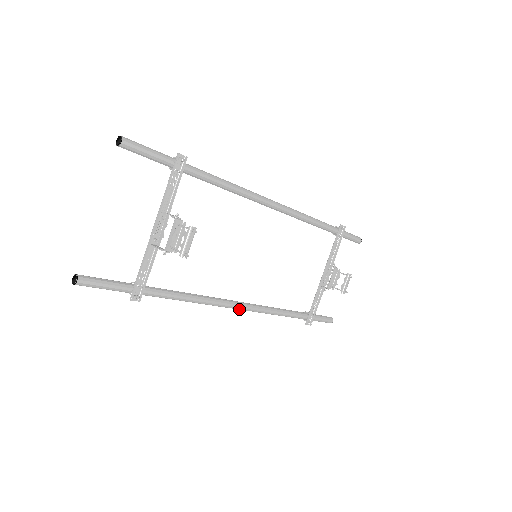
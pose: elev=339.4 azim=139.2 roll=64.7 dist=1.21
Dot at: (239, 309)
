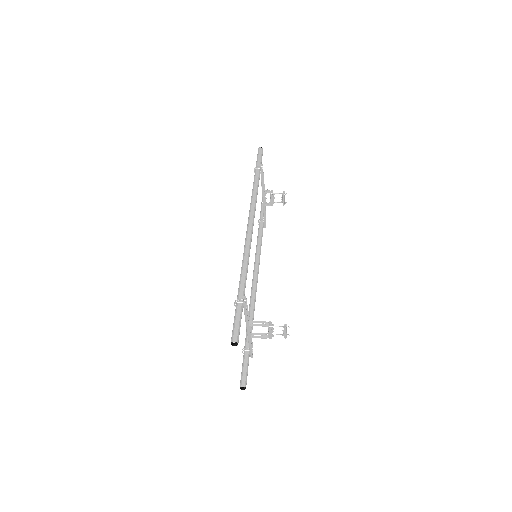
Dot at: occluded
